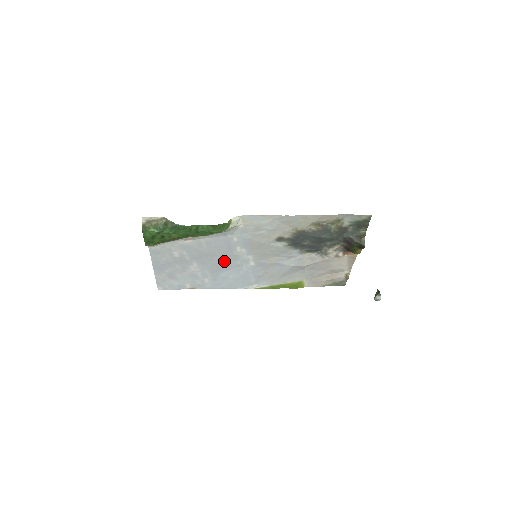
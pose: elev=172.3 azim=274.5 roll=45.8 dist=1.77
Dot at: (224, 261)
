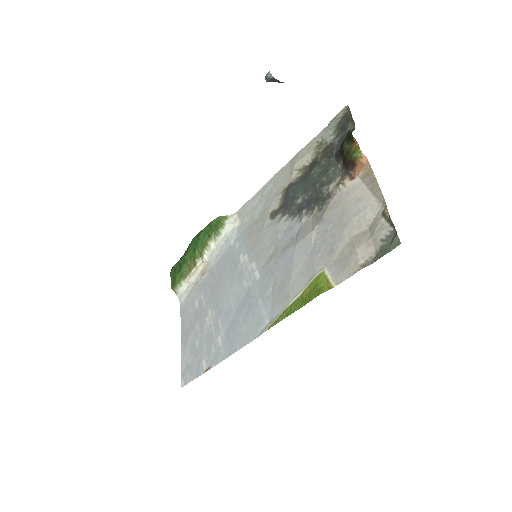
Dot at: (233, 290)
